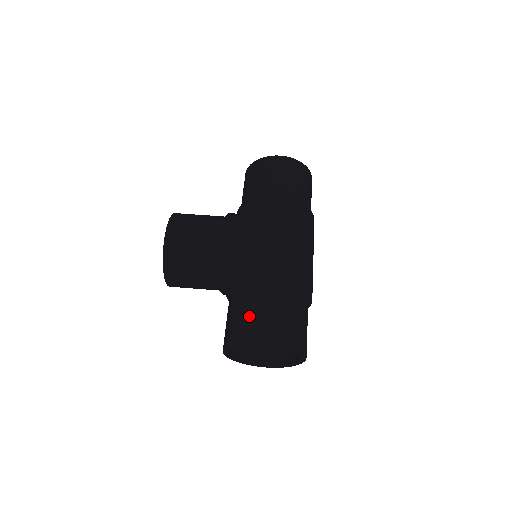
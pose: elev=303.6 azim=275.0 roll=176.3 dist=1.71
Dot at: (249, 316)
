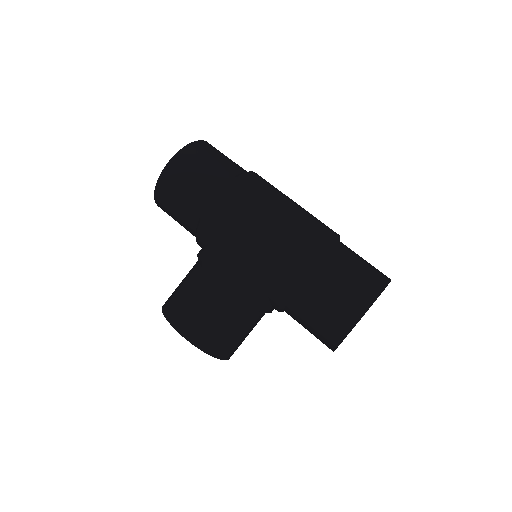
Dot at: (326, 313)
